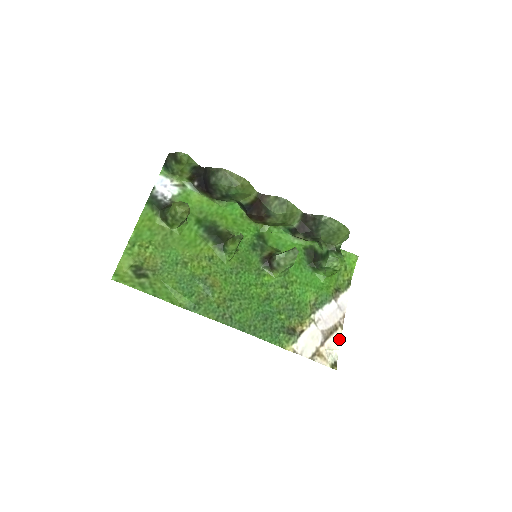
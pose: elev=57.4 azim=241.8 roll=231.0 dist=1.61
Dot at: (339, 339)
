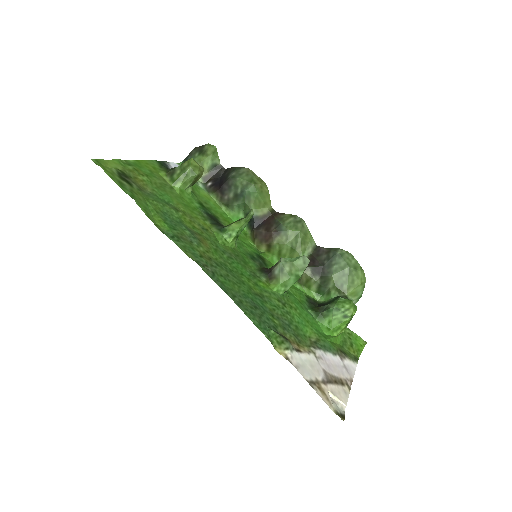
Dot at: (346, 396)
